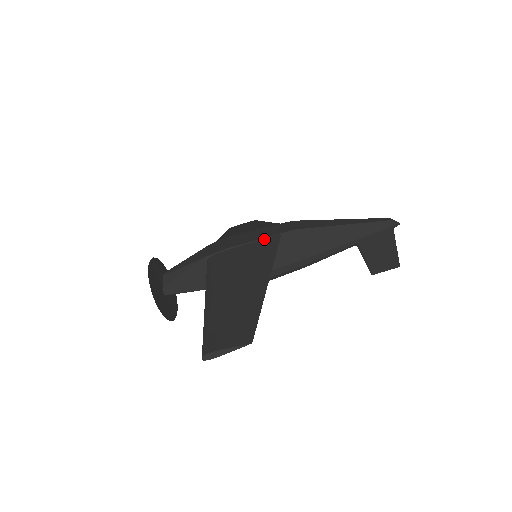
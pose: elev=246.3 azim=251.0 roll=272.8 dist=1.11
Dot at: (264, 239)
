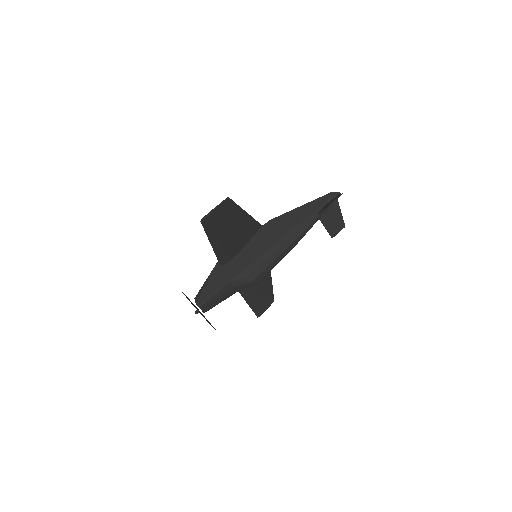
Dot at: occluded
